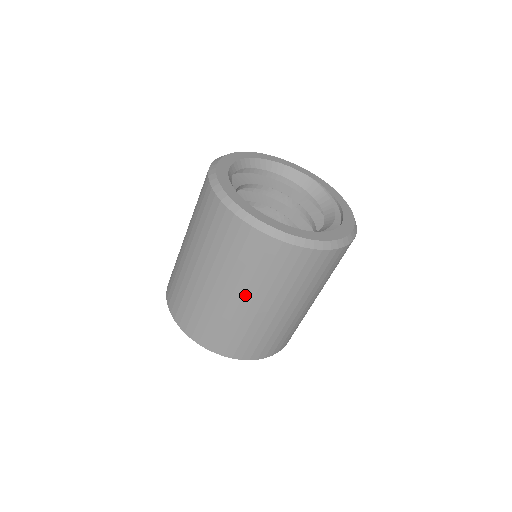
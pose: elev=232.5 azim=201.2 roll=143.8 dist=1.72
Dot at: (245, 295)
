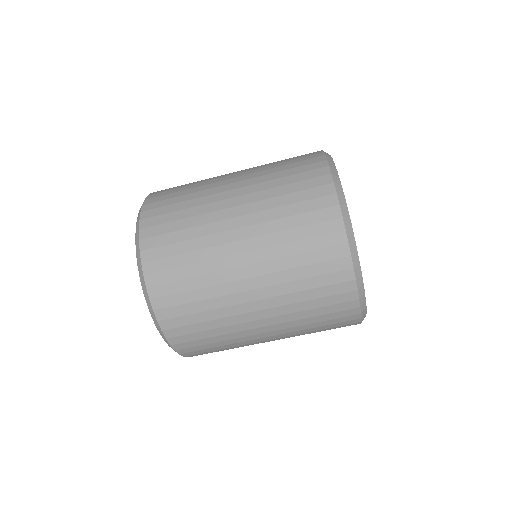
Dot at: (265, 300)
